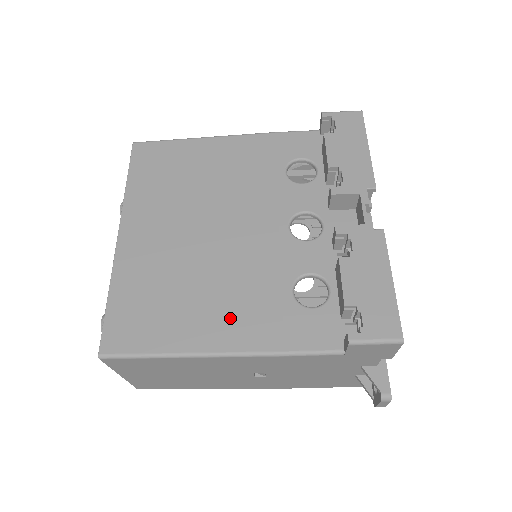
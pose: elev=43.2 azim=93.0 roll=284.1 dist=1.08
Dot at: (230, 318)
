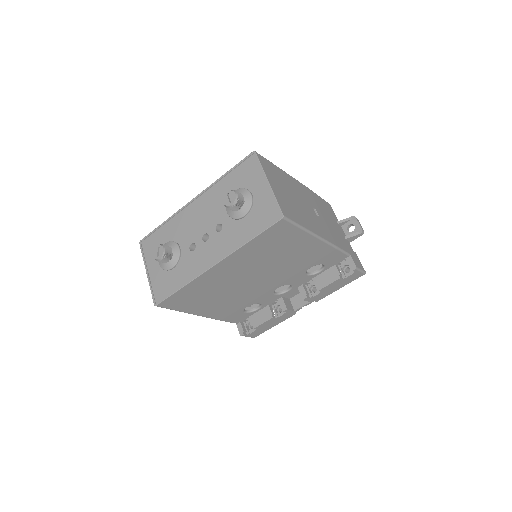
Dot at: (218, 309)
